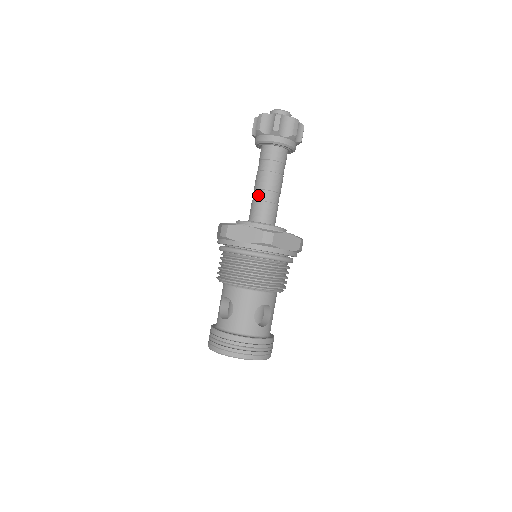
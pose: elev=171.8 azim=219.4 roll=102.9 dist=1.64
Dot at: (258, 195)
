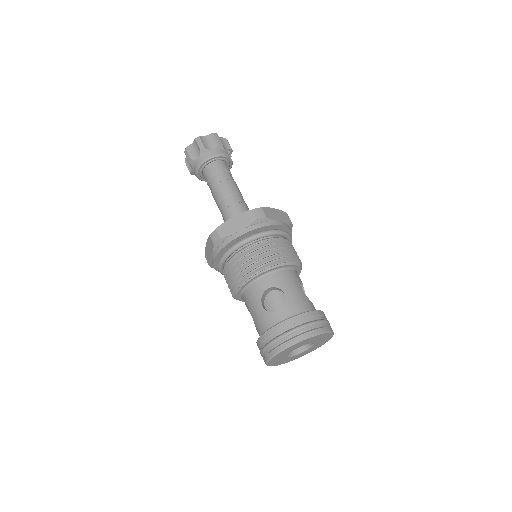
Dot at: occluded
